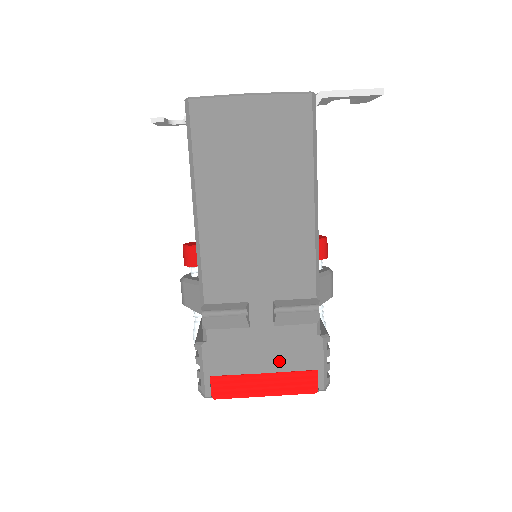
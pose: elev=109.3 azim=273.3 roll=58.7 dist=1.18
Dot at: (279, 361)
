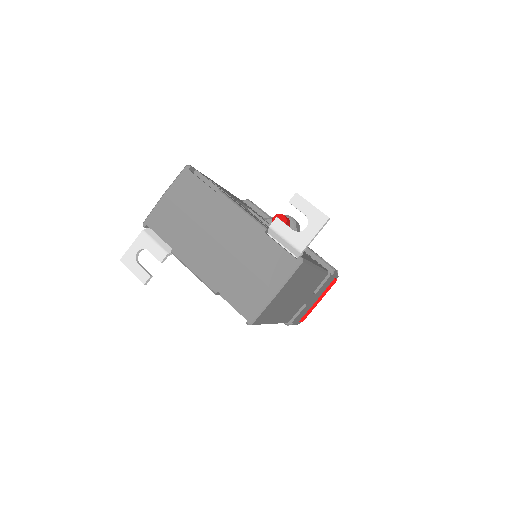
Dot at: occluded
